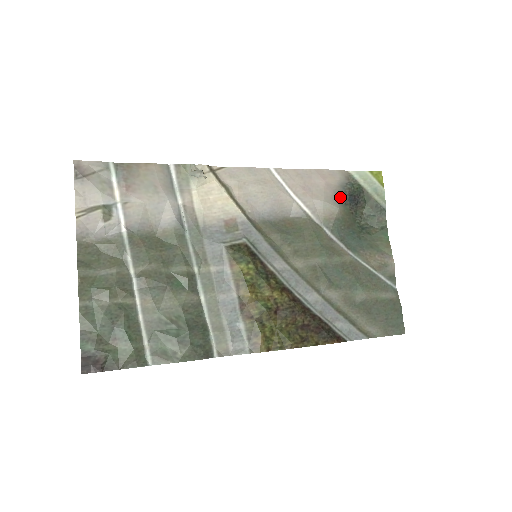
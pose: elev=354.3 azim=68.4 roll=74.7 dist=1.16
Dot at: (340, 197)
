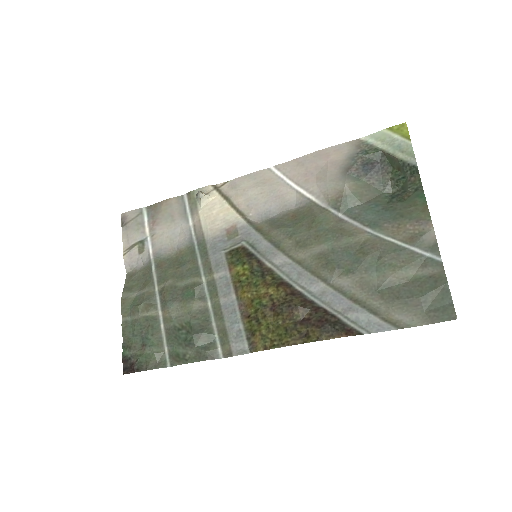
Dot at: (348, 171)
